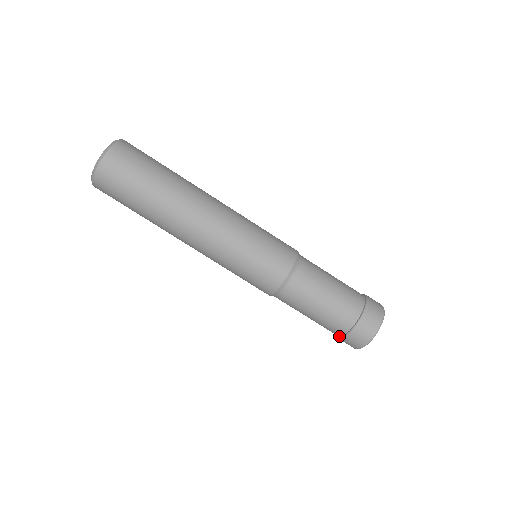
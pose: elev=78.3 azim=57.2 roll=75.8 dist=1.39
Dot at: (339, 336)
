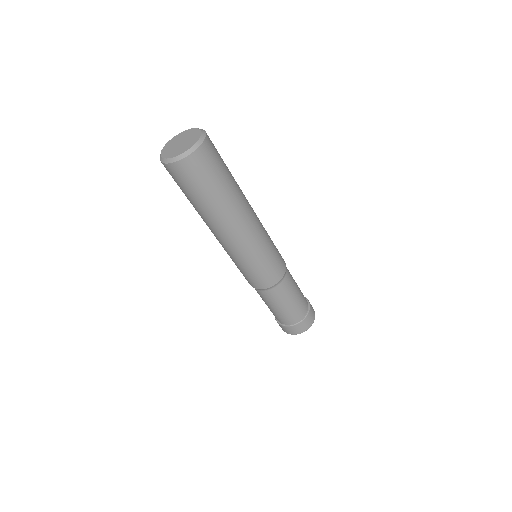
Dot at: (290, 324)
